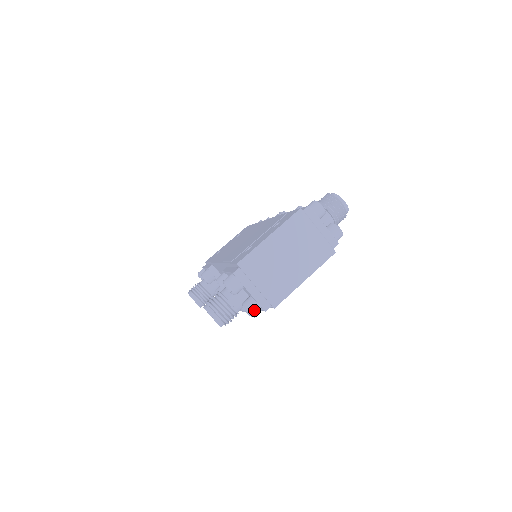
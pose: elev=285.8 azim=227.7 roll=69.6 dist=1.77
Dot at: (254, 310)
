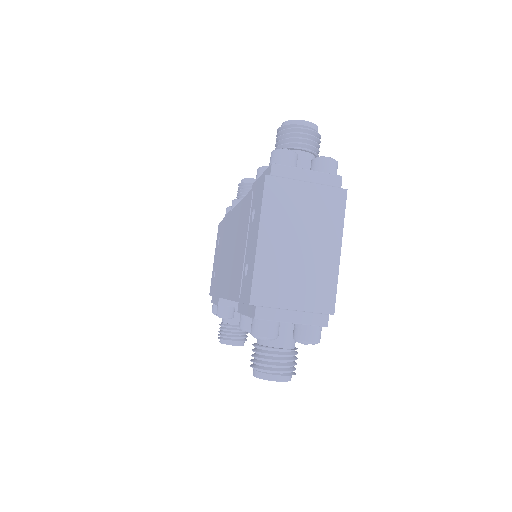
Dot at: (313, 337)
